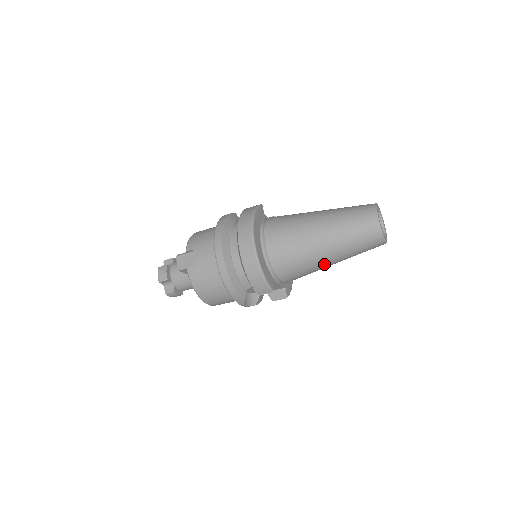
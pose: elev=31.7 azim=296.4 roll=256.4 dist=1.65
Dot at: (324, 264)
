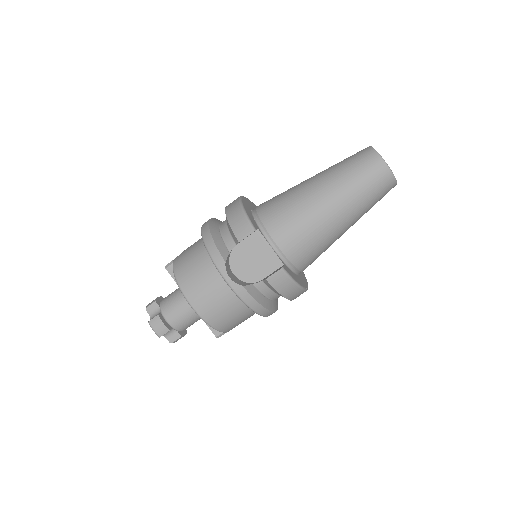
Dot at: (320, 205)
